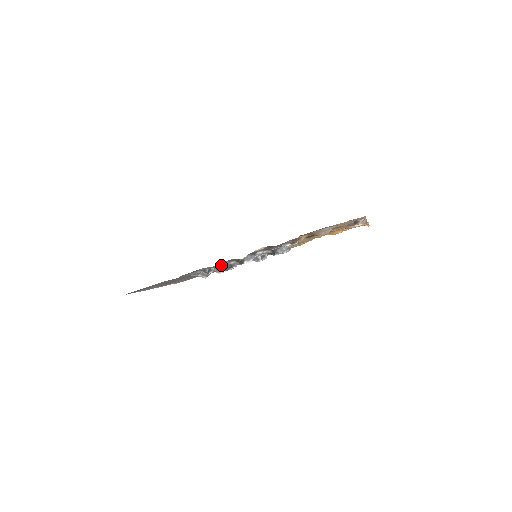
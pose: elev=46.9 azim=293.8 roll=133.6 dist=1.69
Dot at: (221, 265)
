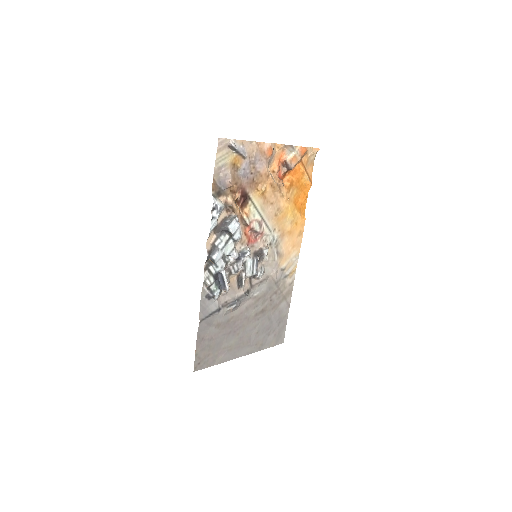
Dot at: (207, 278)
